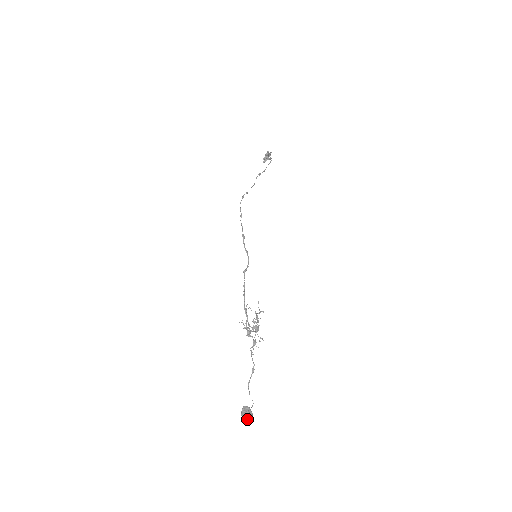
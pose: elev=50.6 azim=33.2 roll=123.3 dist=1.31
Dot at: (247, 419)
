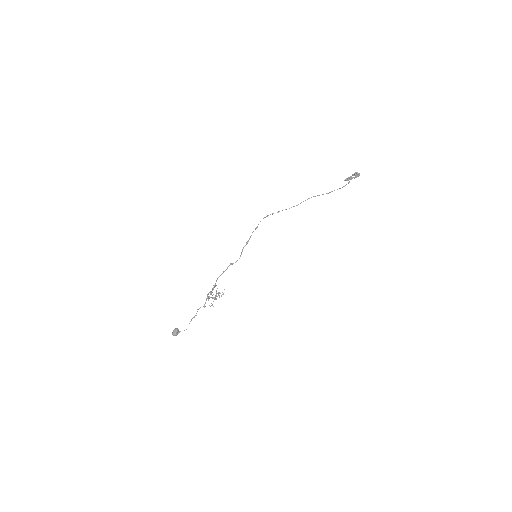
Dot at: occluded
